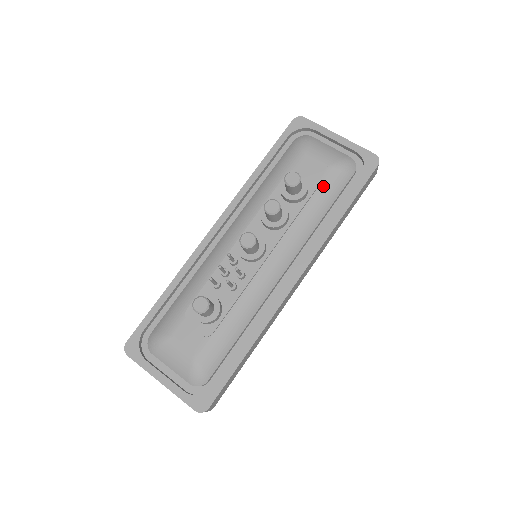
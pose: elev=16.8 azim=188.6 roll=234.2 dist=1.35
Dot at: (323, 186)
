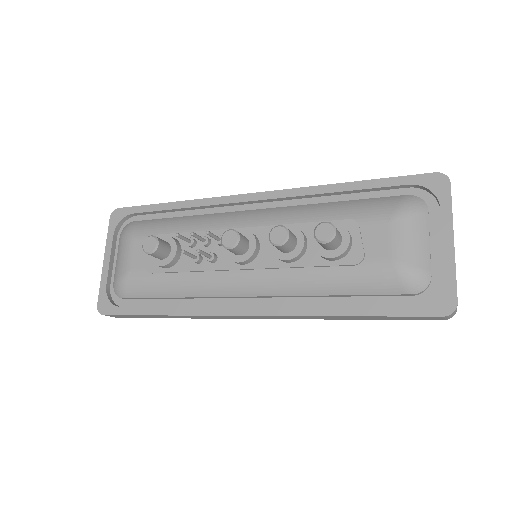
Dot at: (362, 270)
